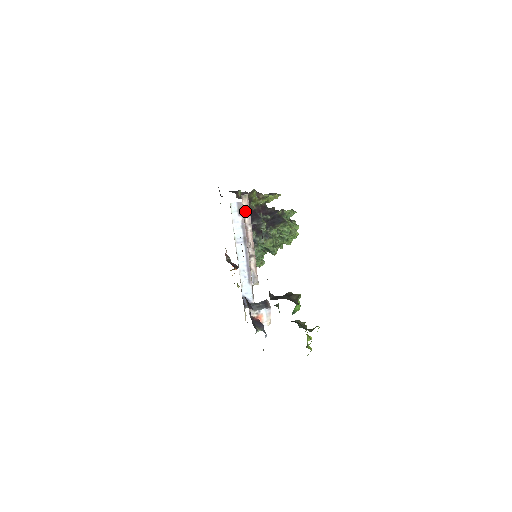
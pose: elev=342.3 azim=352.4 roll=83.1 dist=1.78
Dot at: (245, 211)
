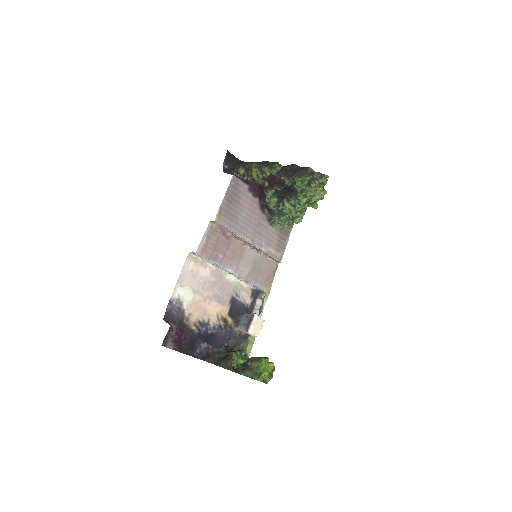
Dot at: (224, 229)
